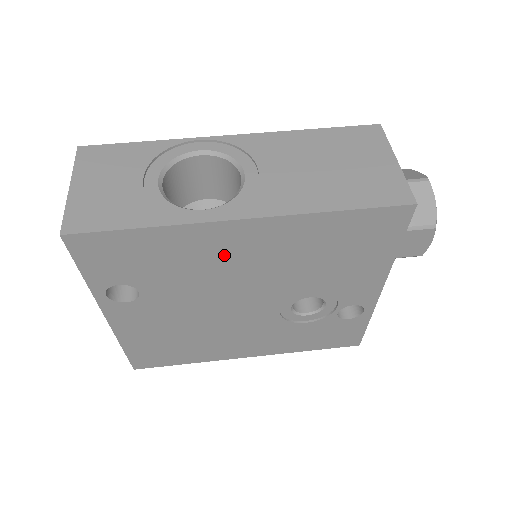
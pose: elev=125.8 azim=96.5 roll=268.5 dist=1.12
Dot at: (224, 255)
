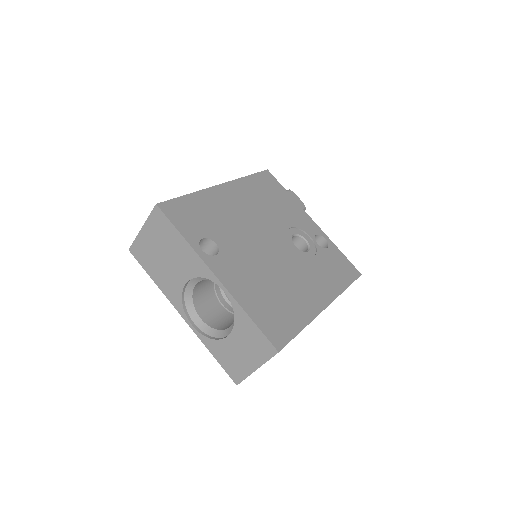
Dot at: (231, 207)
